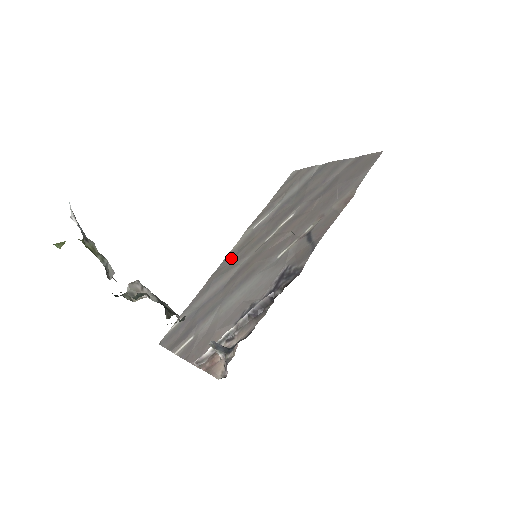
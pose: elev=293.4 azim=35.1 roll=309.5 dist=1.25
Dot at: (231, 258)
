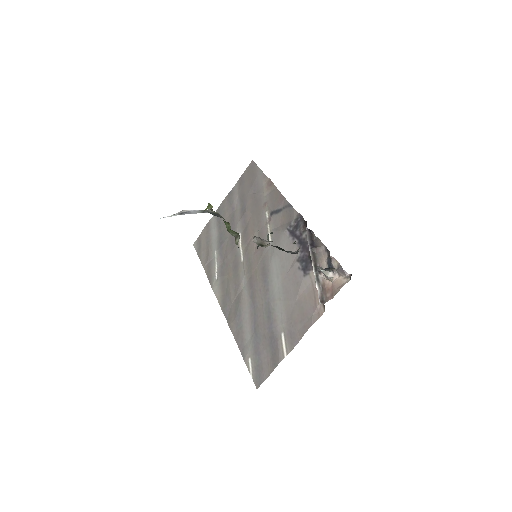
Dot at: (228, 302)
